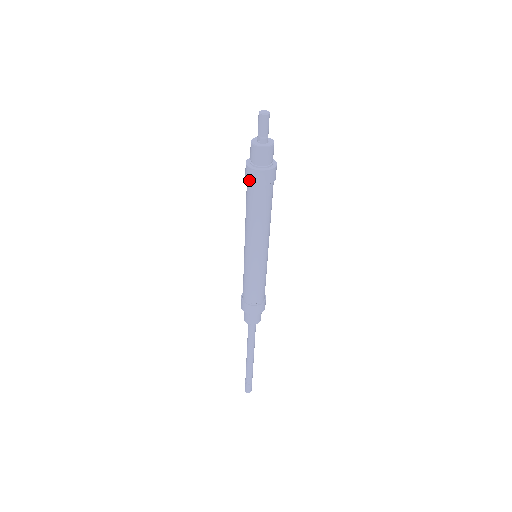
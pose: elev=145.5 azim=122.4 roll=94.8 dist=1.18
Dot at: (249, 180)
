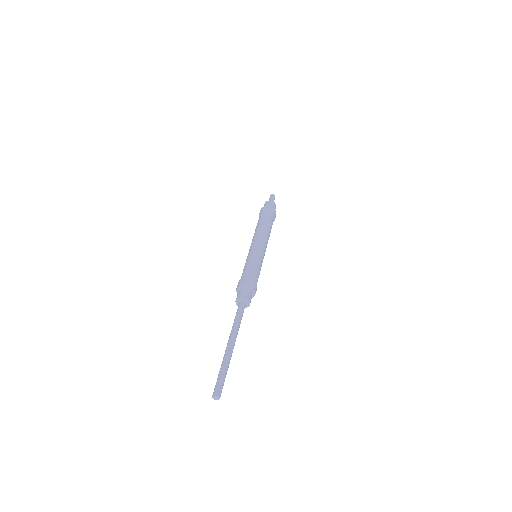
Dot at: occluded
